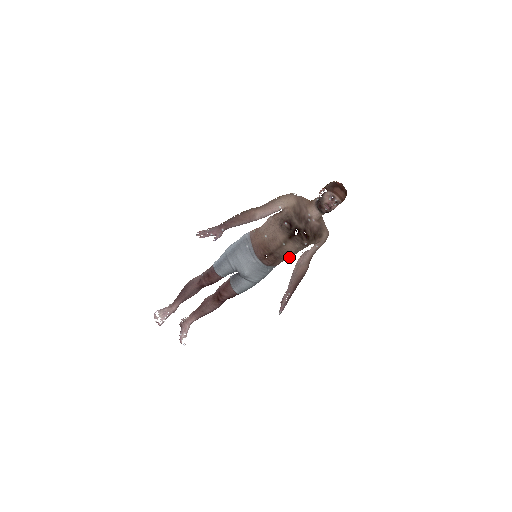
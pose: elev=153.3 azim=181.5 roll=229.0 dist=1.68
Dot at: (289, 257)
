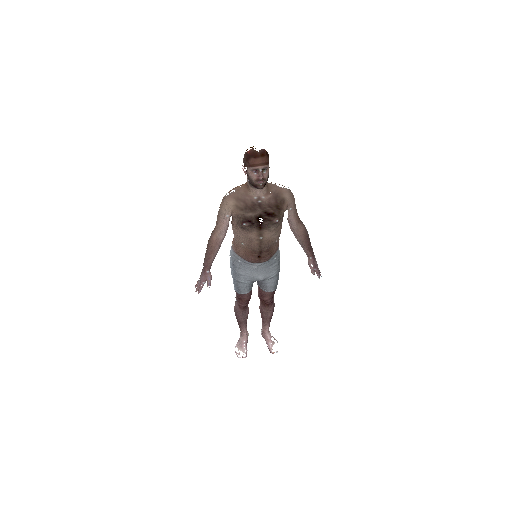
Dot at: (278, 237)
